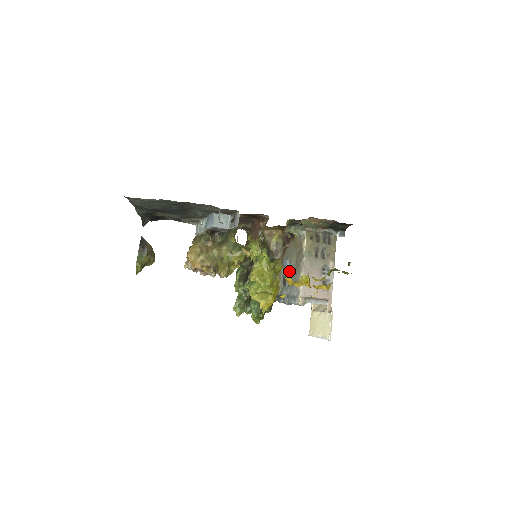
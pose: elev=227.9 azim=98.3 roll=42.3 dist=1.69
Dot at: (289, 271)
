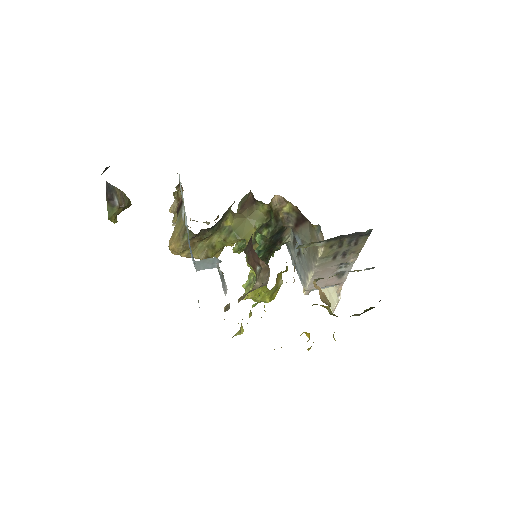
Dot at: occluded
